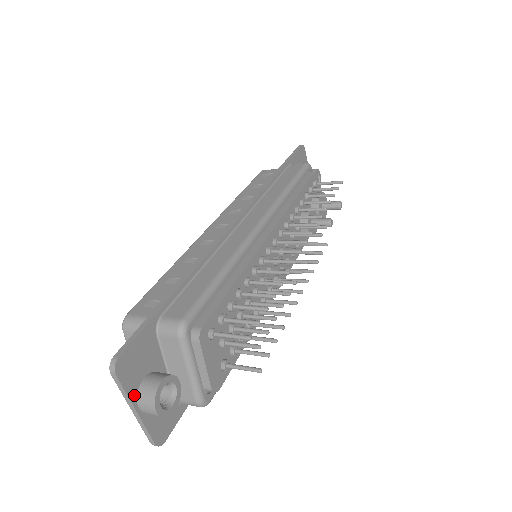
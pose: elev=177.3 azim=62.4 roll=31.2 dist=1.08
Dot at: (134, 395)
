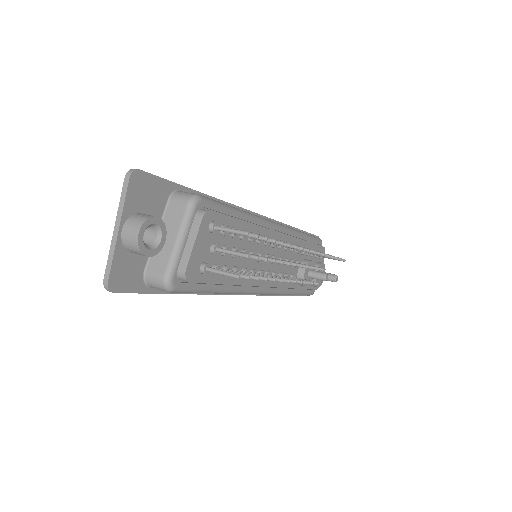
Dot at: (127, 214)
